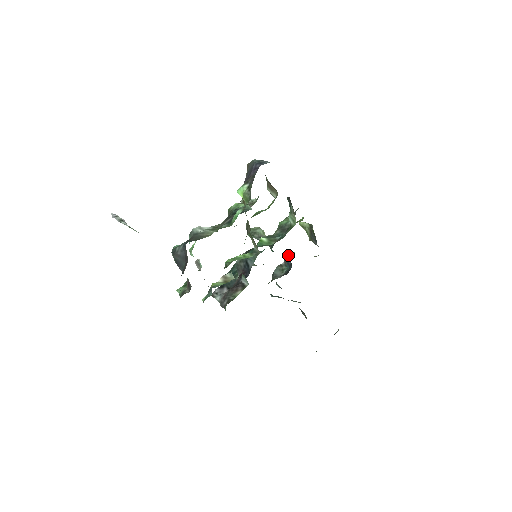
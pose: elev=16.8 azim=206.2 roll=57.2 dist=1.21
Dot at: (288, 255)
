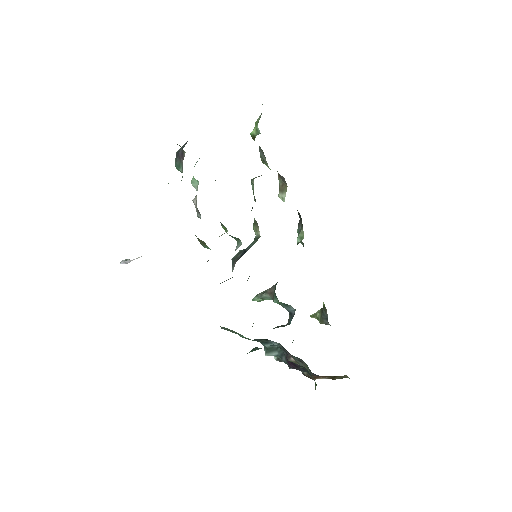
Dot at: occluded
